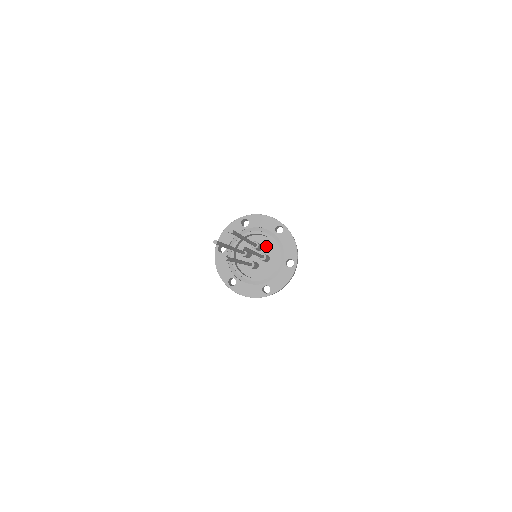
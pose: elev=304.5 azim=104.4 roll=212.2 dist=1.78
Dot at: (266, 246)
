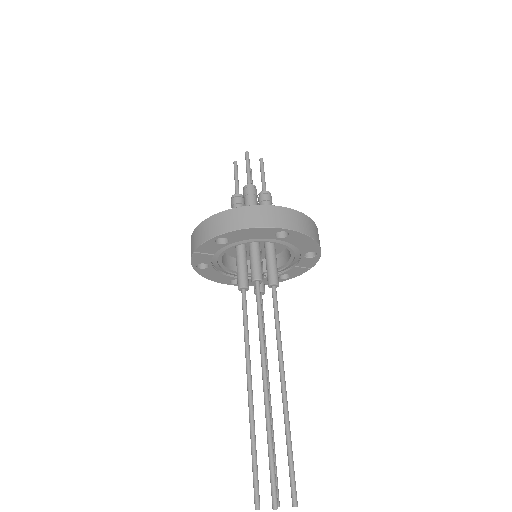
Dot at: occluded
